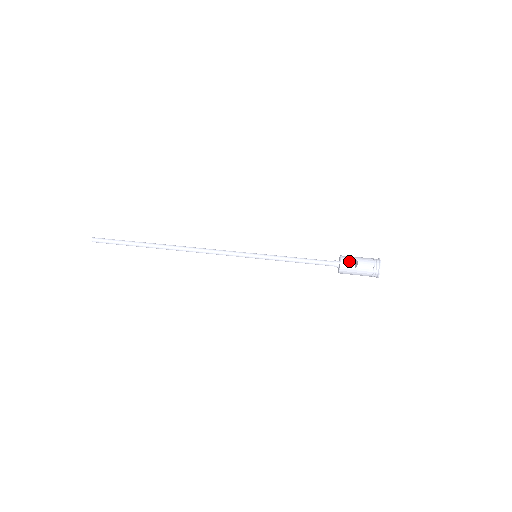
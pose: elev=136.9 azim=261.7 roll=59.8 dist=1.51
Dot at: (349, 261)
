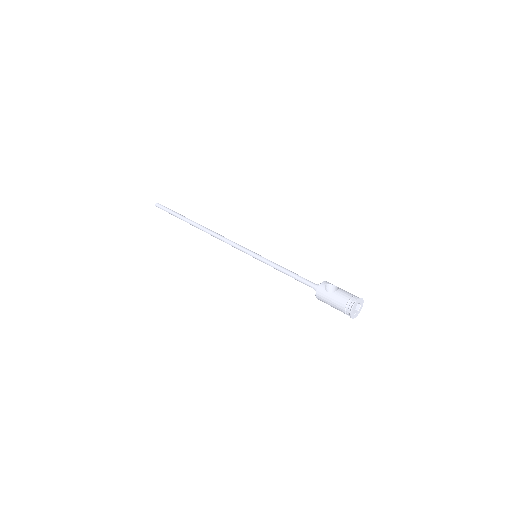
Dot at: occluded
